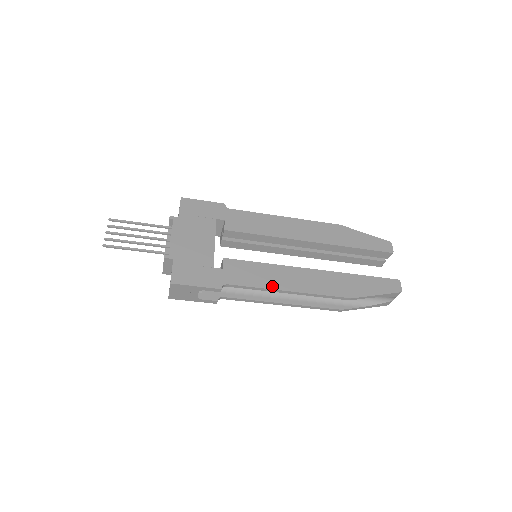
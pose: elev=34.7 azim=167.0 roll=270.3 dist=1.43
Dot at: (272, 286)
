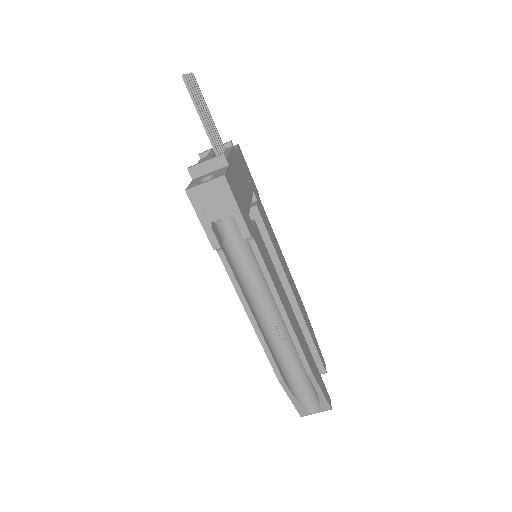
Dot at: (277, 288)
